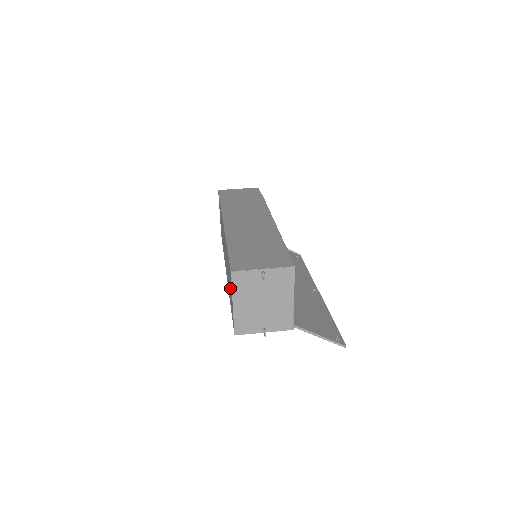
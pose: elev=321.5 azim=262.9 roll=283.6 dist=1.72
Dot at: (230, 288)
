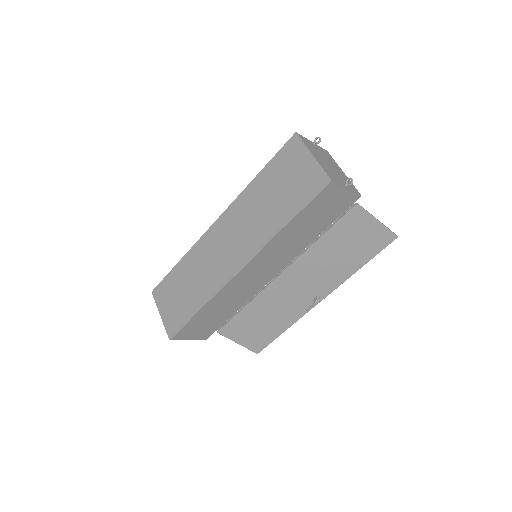
Dot at: (291, 175)
